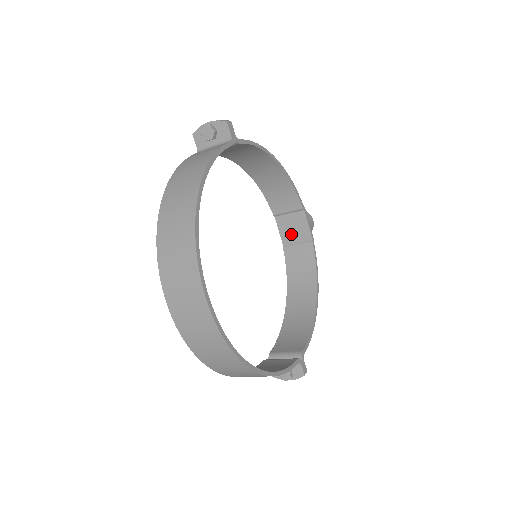
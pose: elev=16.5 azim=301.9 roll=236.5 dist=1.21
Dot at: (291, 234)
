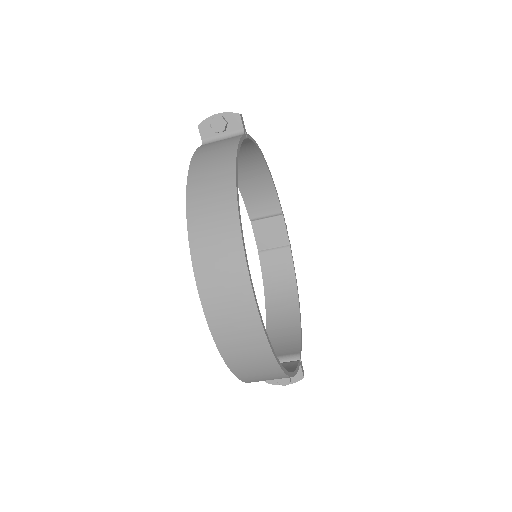
Dot at: (267, 239)
